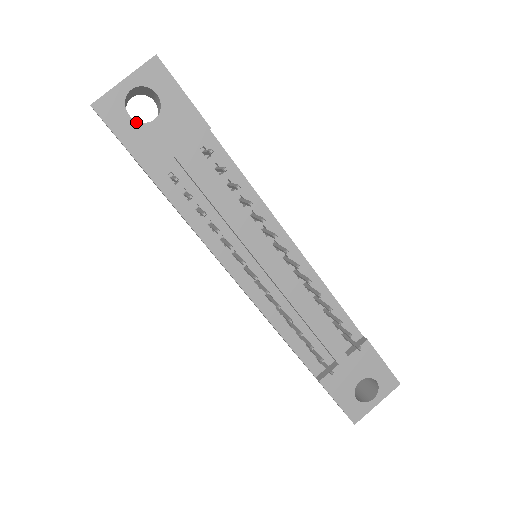
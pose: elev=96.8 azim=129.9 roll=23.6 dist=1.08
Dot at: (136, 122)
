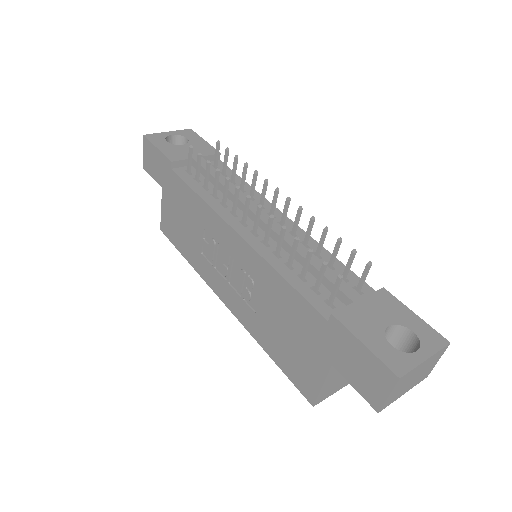
Dot at: (170, 144)
